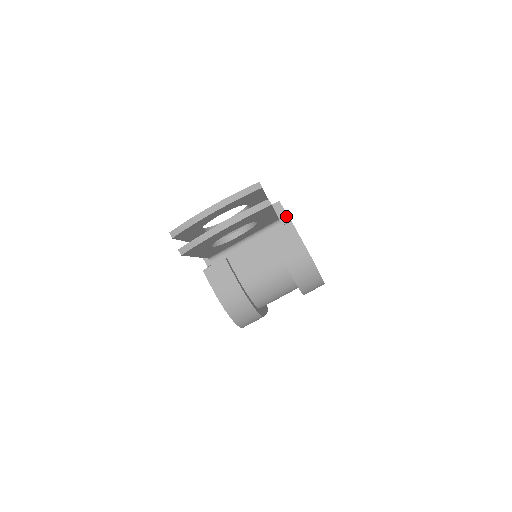
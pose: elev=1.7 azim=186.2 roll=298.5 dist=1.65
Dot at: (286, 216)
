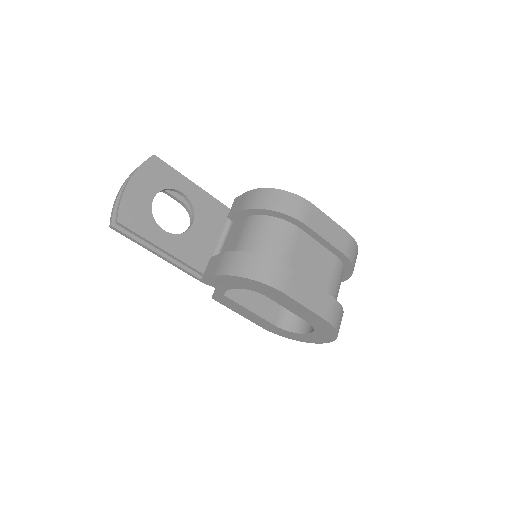
Dot at: occluded
